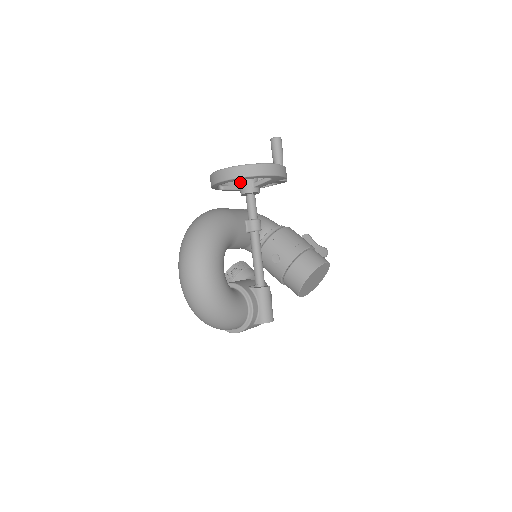
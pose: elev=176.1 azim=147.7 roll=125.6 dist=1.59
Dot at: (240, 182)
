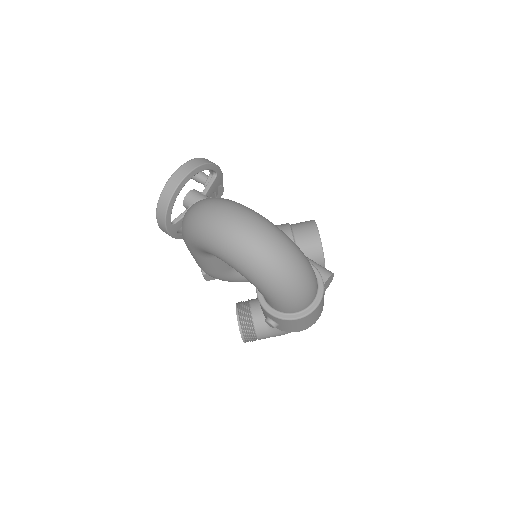
Dot at: (188, 200)
